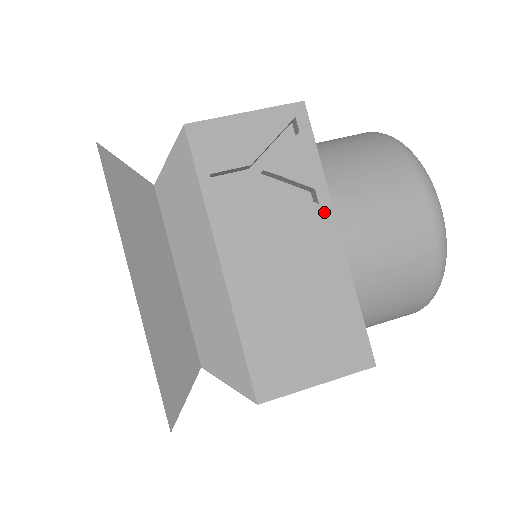
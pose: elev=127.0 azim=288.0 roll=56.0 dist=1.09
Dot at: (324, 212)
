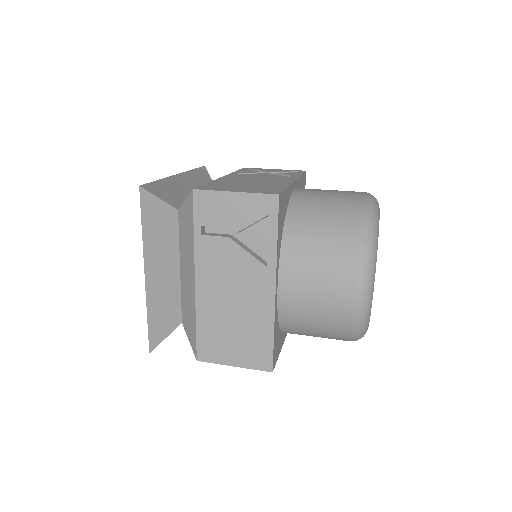
Dot at: (269, 273)
